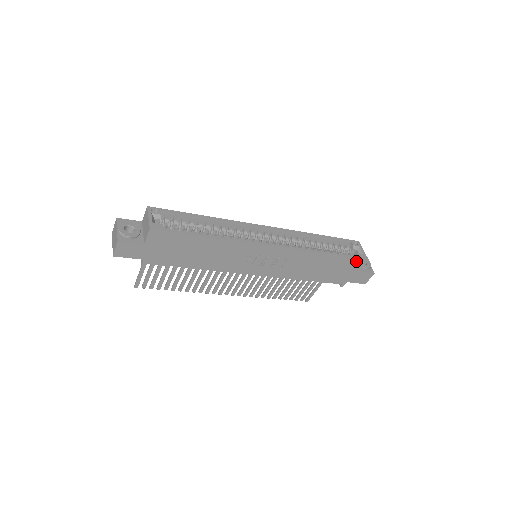
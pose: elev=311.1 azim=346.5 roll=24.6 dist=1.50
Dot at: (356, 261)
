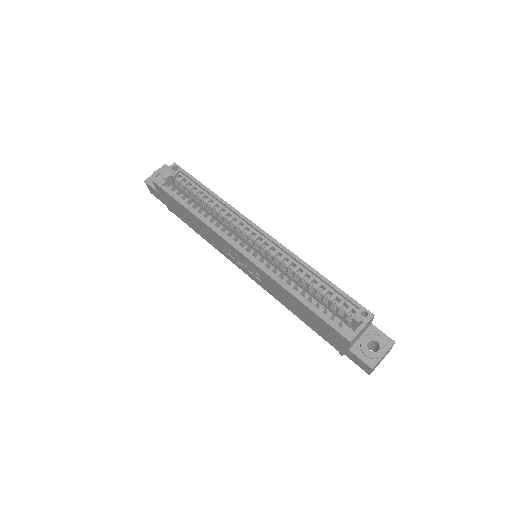
Dot at: (335, 331)
